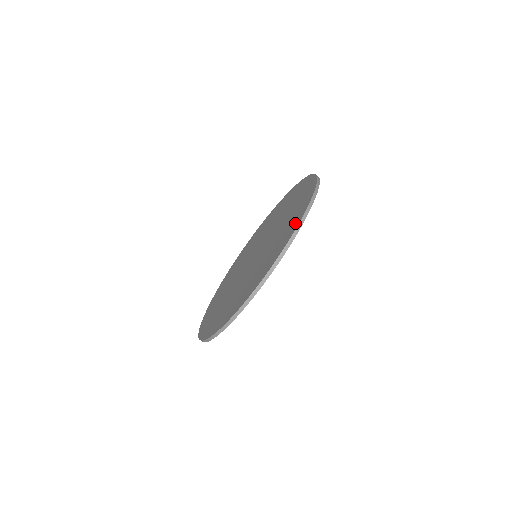
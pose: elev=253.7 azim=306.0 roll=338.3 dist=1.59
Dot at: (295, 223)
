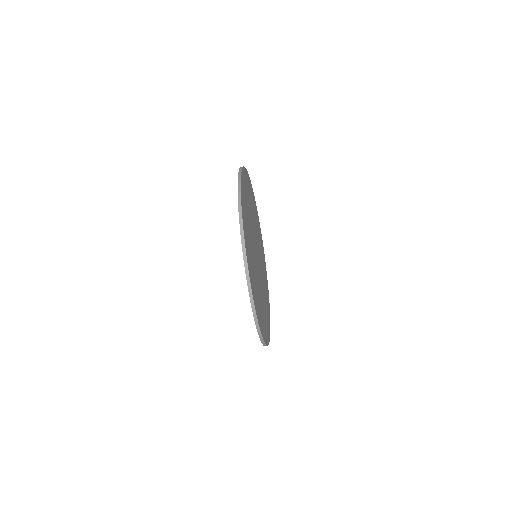
Dot at: occluded
